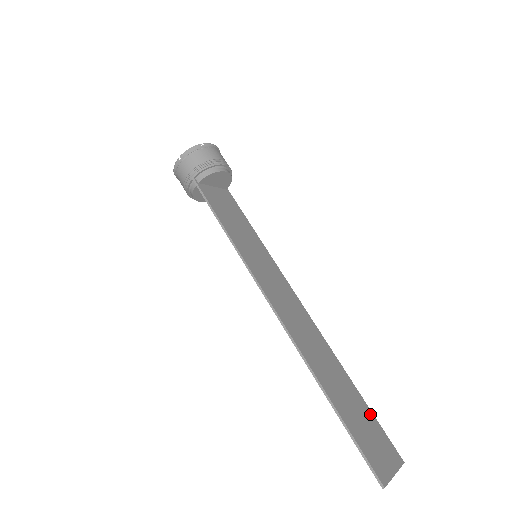
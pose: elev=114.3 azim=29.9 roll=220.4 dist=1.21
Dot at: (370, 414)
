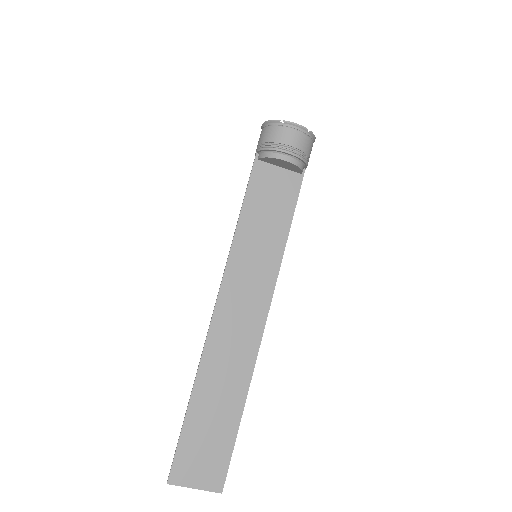
Dot at: (230, 442)
